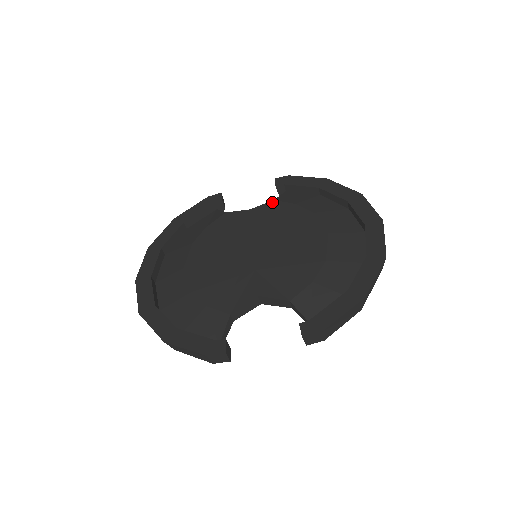
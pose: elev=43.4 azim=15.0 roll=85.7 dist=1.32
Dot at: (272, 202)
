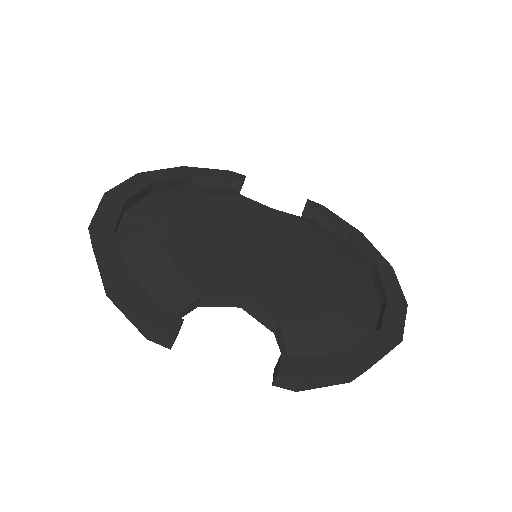
Dot at: (297, 217)
